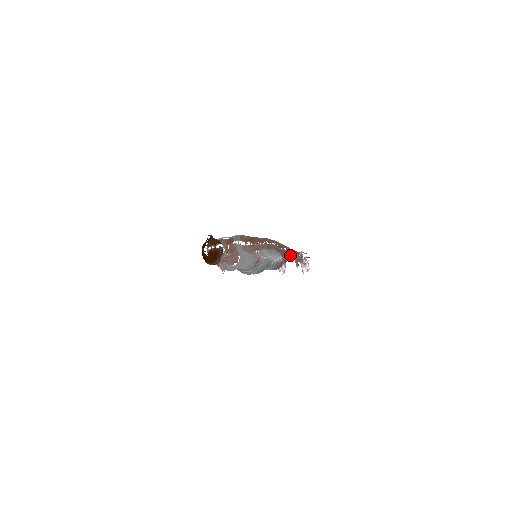
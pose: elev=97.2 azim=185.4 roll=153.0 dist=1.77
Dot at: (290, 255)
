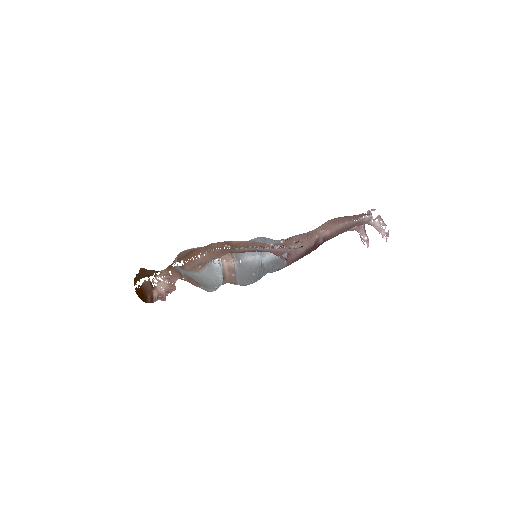
Dot at: (327, 230)
